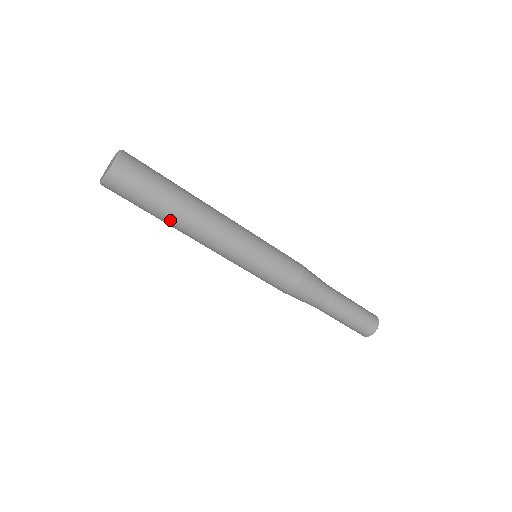
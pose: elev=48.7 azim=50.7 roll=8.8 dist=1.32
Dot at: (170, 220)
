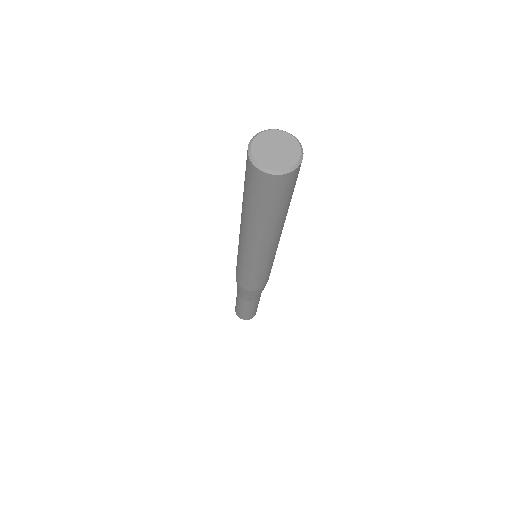
Dot at: (270, 224)
